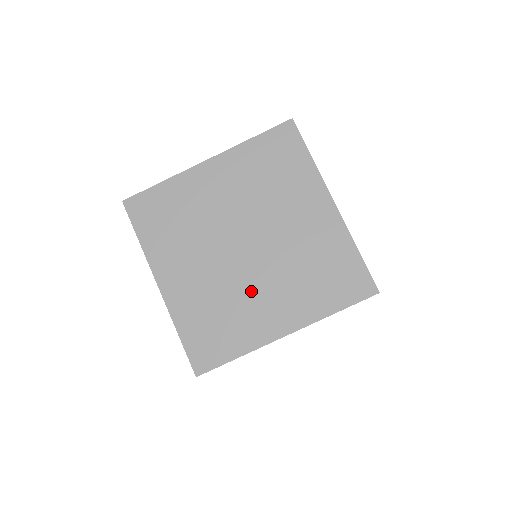
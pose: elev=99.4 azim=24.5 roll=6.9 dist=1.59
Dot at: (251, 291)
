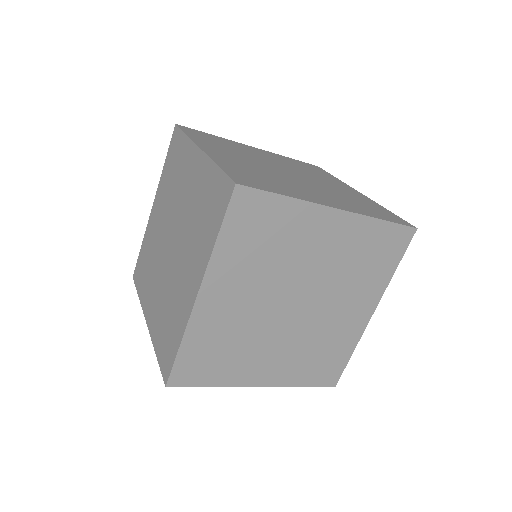
Dot at: (157, 273)
